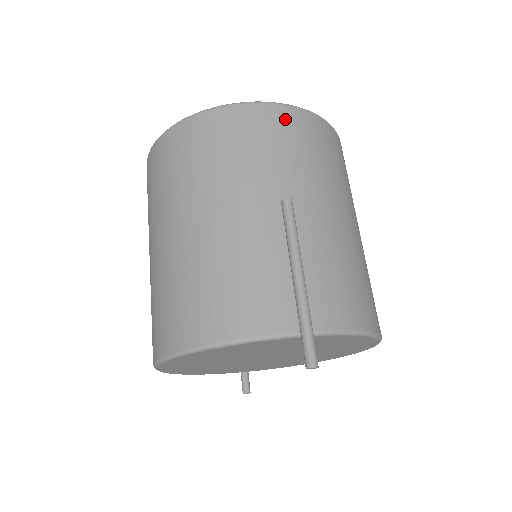
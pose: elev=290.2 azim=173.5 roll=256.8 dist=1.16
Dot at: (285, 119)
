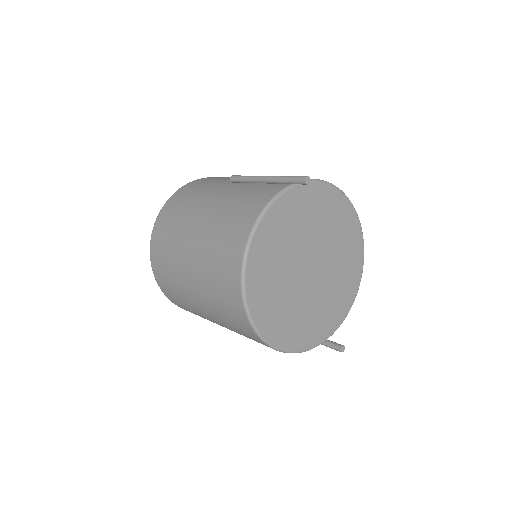
Dot at: (205, 179)
